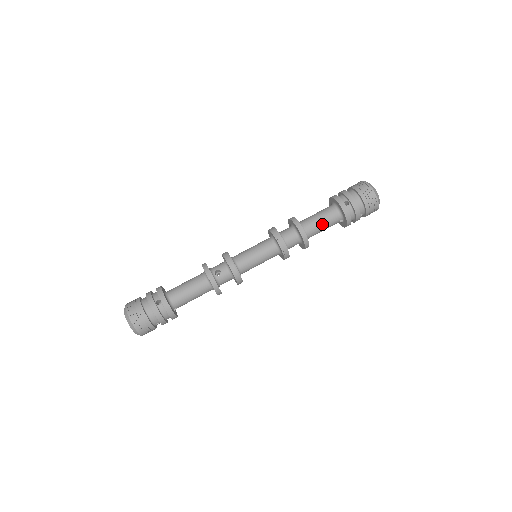
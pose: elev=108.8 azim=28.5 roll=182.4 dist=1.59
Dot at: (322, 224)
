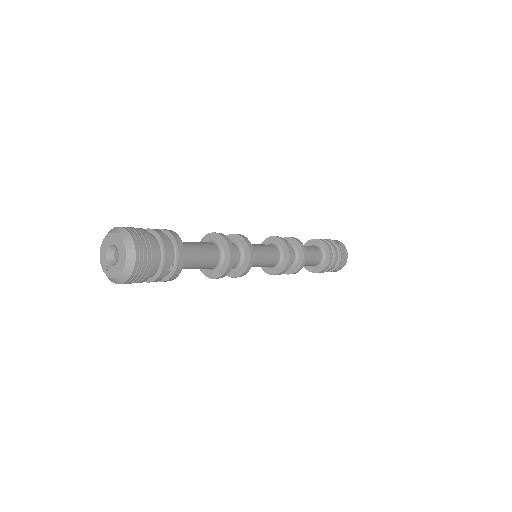
Dot at: (306, 265)
